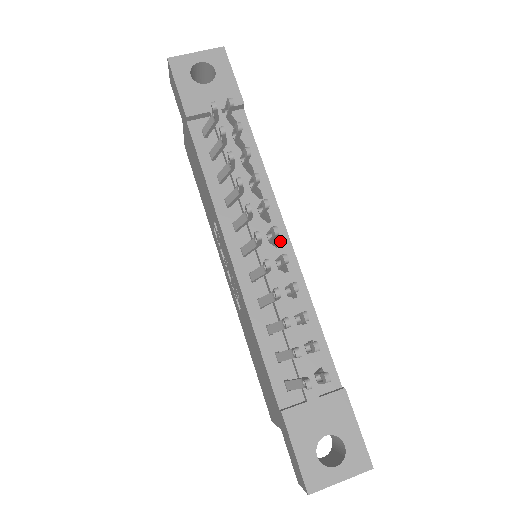
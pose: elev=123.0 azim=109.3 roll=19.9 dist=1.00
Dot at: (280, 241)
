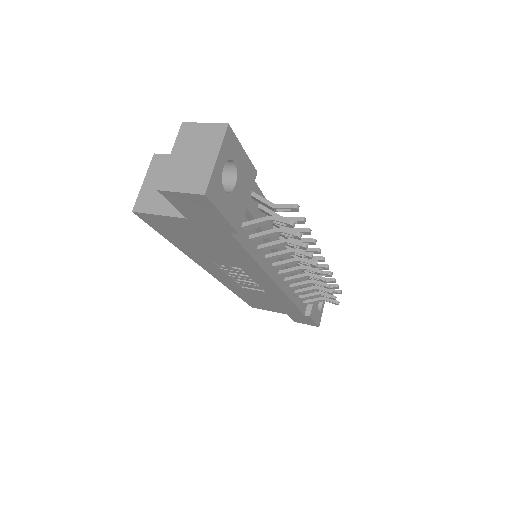
Dot at: occluded
